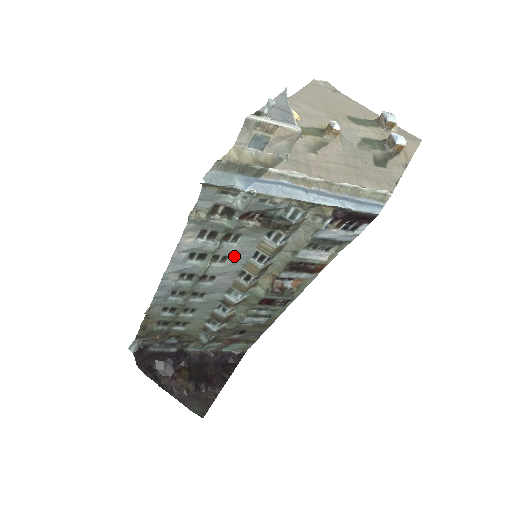
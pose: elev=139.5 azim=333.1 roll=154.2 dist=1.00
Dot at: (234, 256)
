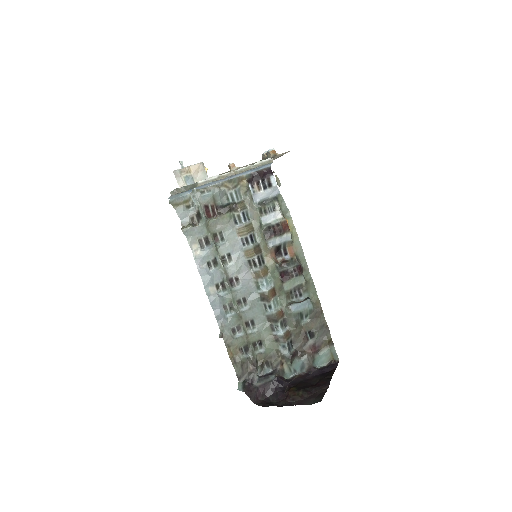
Dot at: (233, 252)
